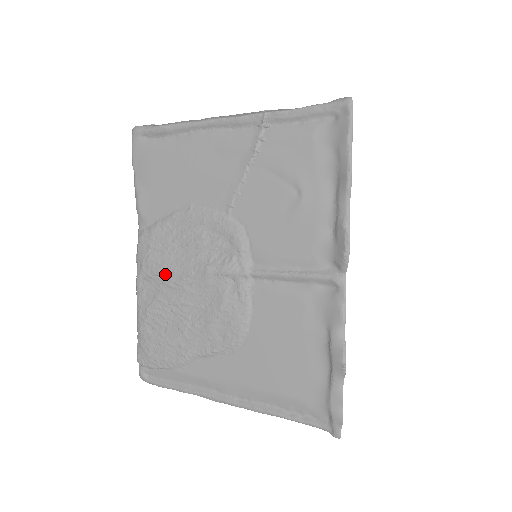
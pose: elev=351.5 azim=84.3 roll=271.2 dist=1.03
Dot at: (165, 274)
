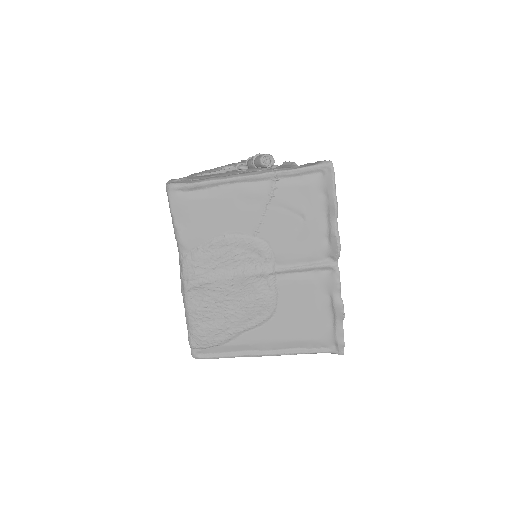
Dot at: (210, 283)
